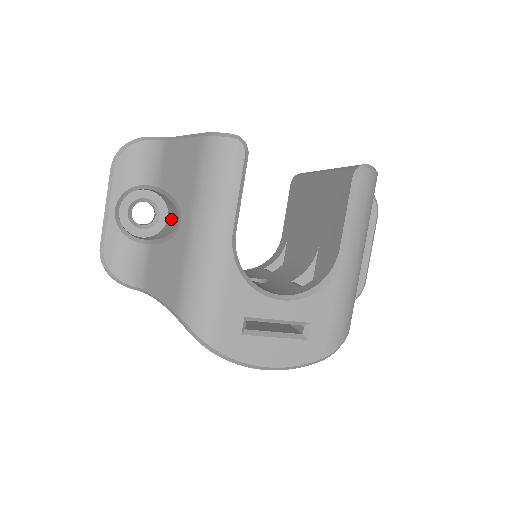
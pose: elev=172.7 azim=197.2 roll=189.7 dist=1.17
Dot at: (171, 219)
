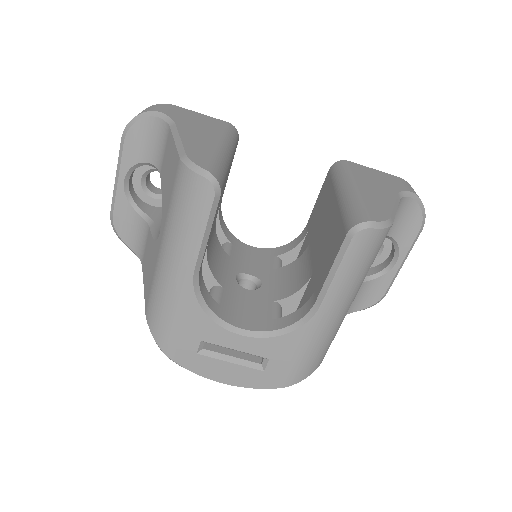
Dot at: occluded
